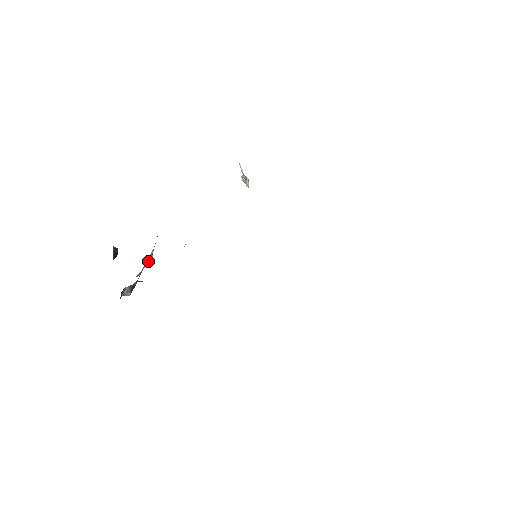
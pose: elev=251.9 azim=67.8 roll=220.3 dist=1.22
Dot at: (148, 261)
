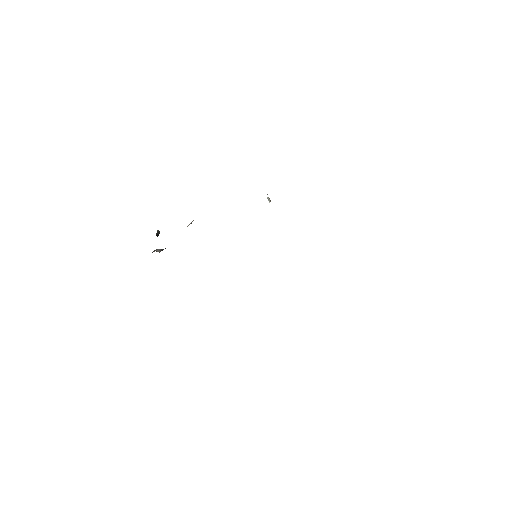
Dot at: occluded
